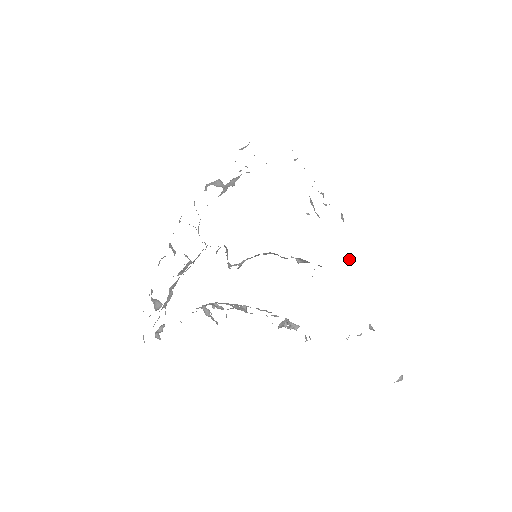
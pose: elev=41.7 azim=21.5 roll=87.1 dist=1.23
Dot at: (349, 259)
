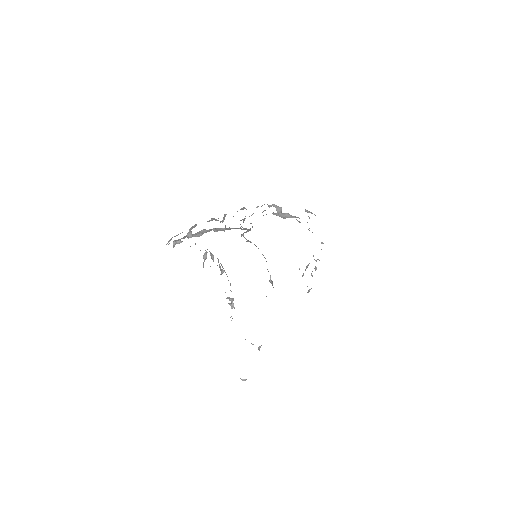
Dot at: occluded
